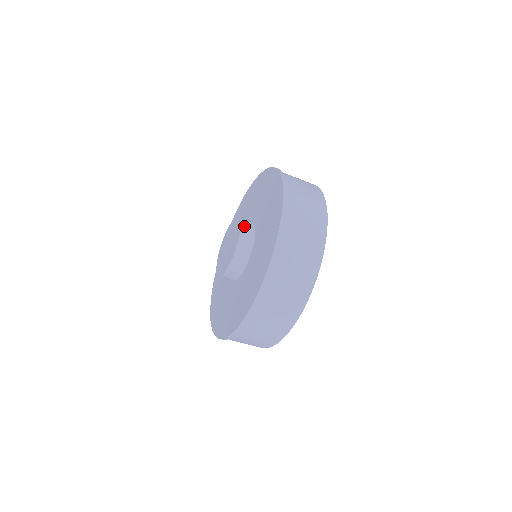
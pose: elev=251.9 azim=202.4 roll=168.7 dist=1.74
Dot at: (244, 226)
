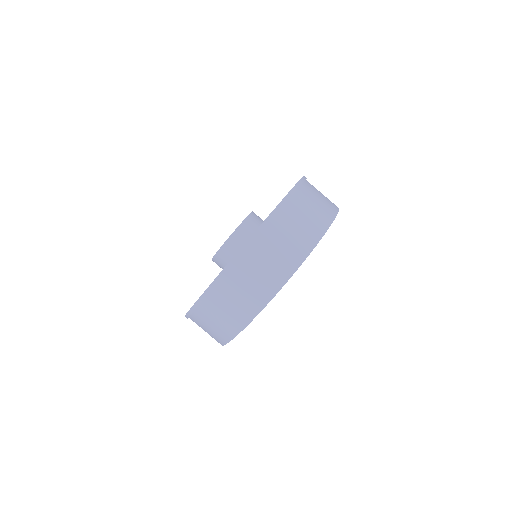
Dot at: (253, 216)
